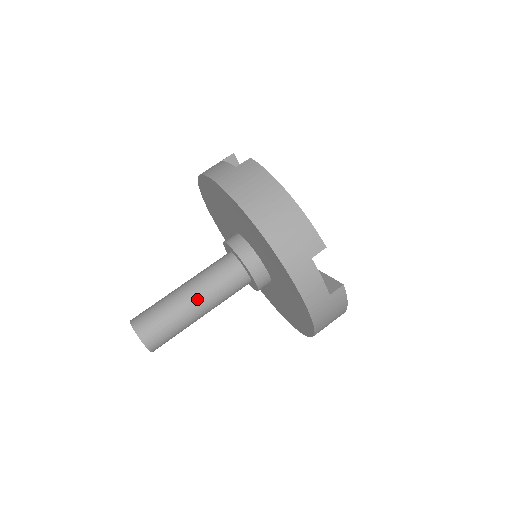
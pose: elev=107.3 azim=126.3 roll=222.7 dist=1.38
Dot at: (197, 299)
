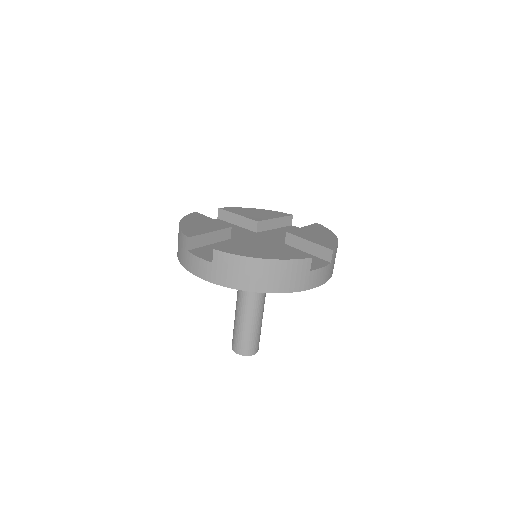
Dot at: (255, 314)
